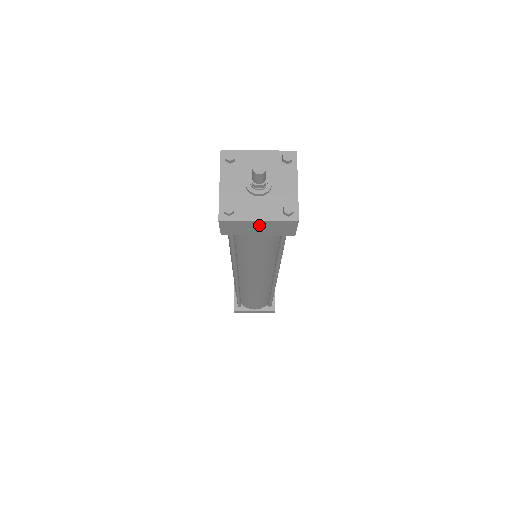
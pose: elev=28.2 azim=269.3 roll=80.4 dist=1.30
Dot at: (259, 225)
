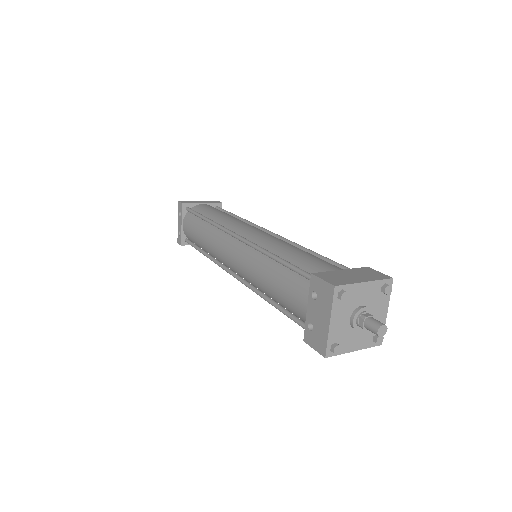
Dot at: occluded
